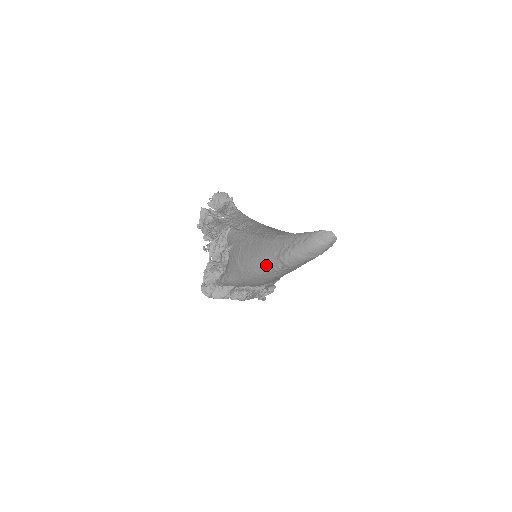
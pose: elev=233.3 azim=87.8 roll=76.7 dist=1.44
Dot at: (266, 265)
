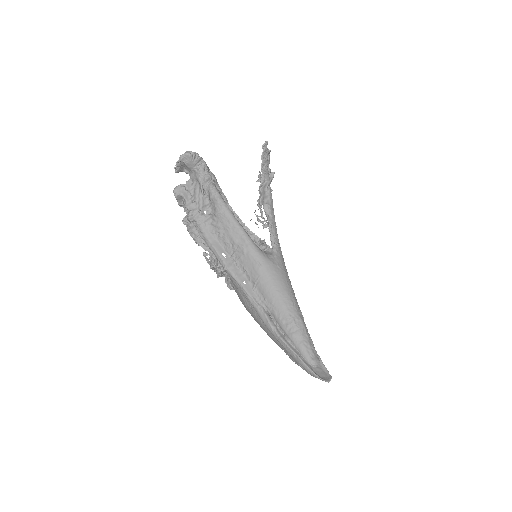
Dot at: occluded
